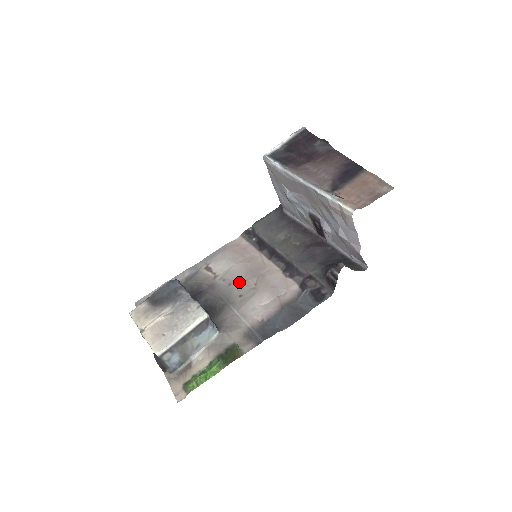
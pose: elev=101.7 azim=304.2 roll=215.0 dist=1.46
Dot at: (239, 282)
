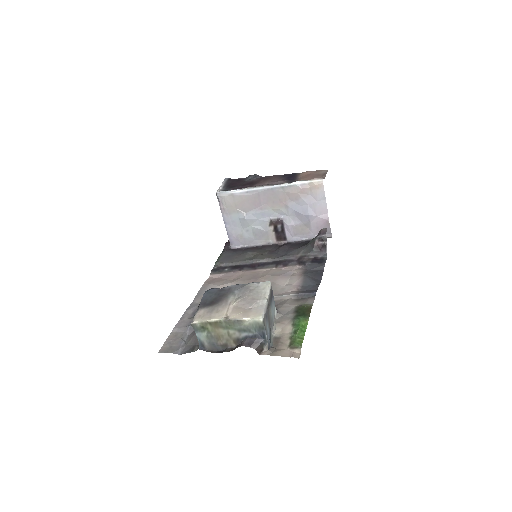
Dot at: occluded
